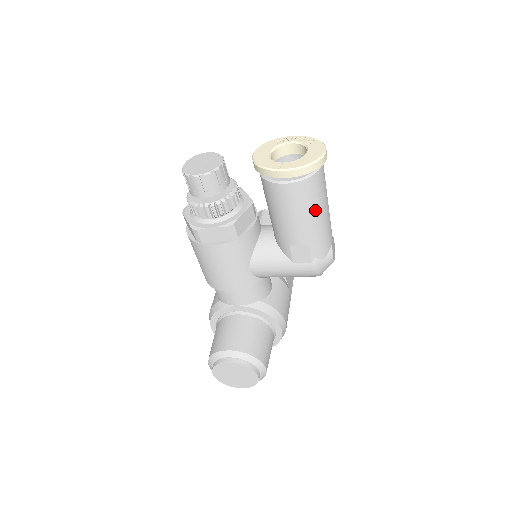
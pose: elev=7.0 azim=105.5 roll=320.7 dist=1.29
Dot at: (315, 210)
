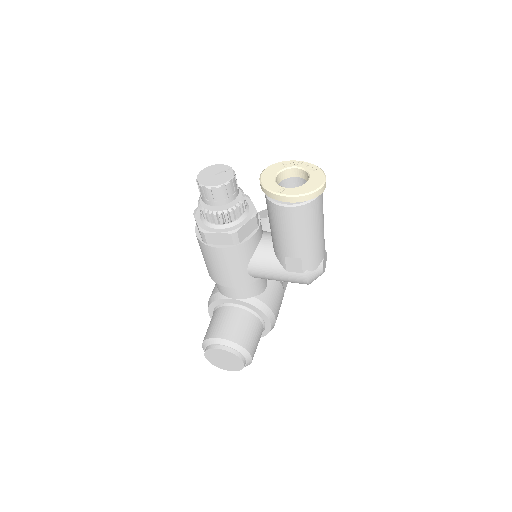
Dot at: (310, 230)
